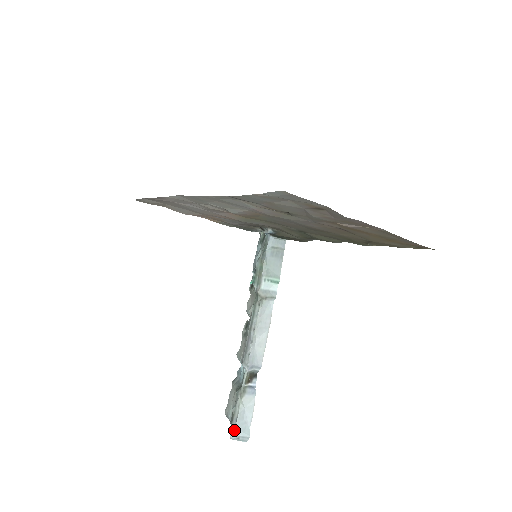
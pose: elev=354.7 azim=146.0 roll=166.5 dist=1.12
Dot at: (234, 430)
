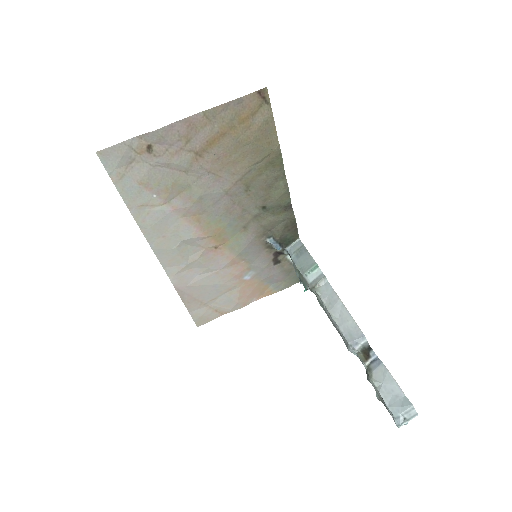
Dot at: (391, 413)
